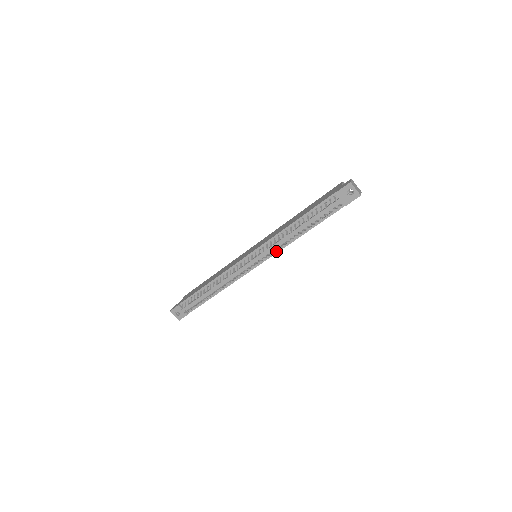
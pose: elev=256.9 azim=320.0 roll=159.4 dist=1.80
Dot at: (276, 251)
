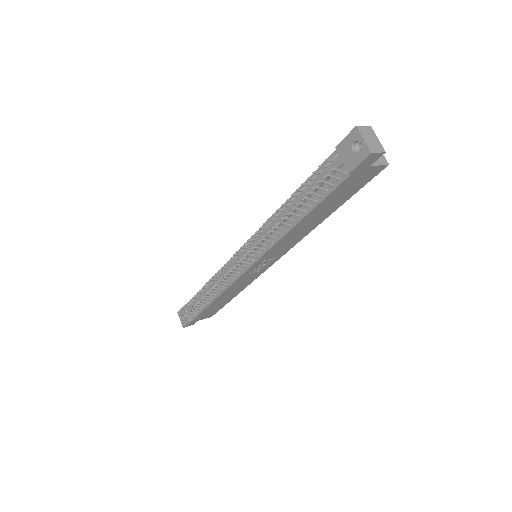
Dot at: (266, 248)
